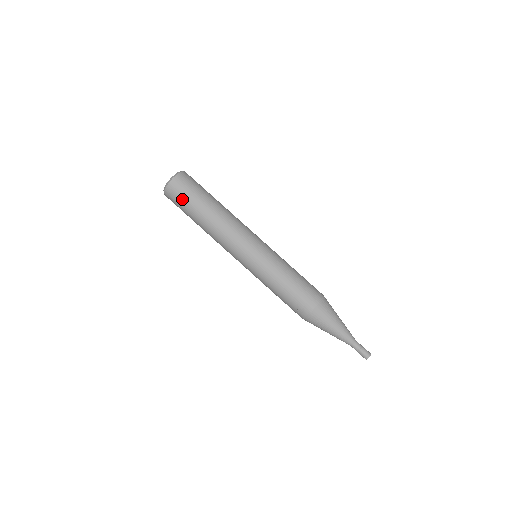
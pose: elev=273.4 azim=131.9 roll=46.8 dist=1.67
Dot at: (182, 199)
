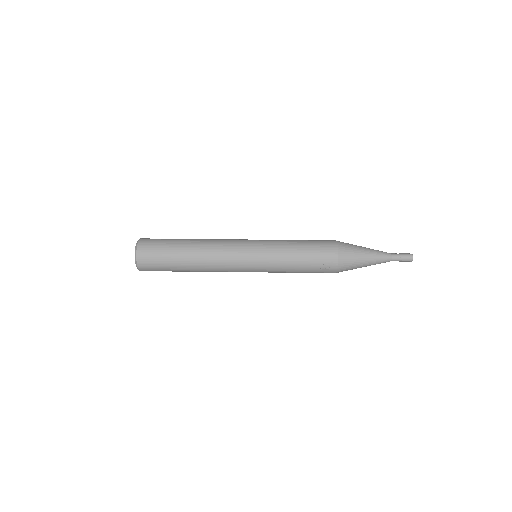
Dot at: (158, 259)
